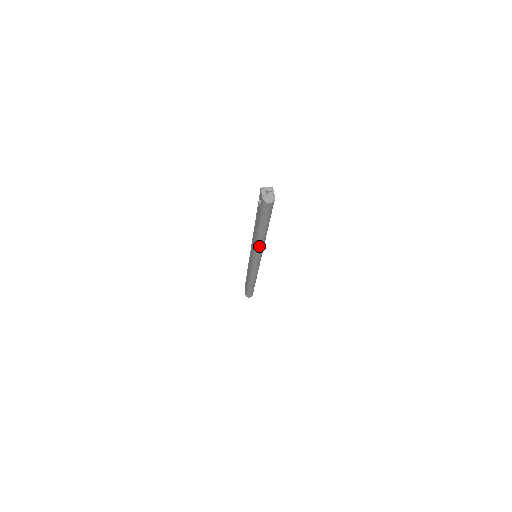
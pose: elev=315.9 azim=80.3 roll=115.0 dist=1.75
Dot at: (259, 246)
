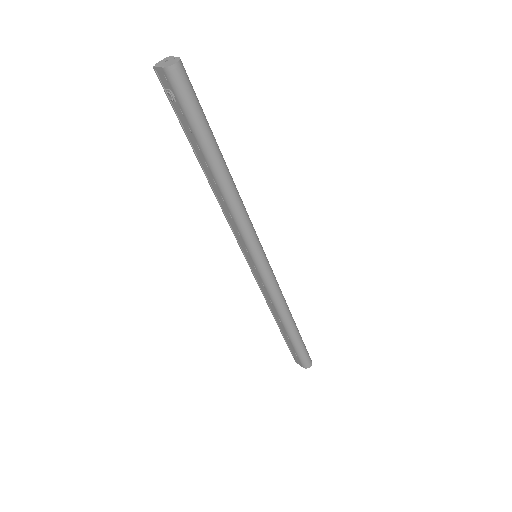
Dot at: (238, 210)
